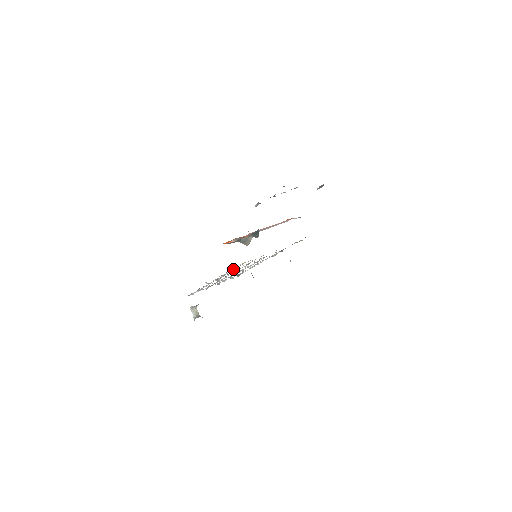
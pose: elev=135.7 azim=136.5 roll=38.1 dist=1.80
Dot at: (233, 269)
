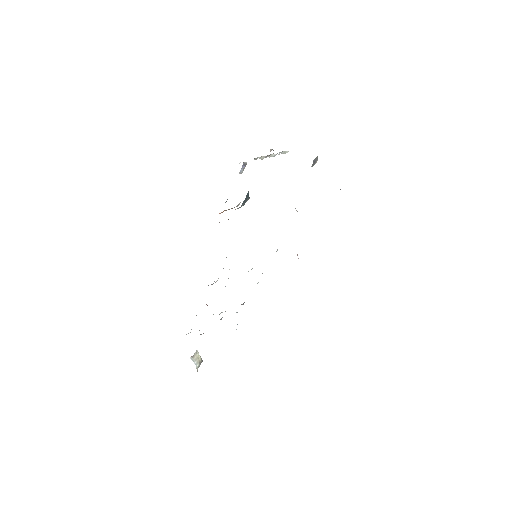
Dot at: occluded
